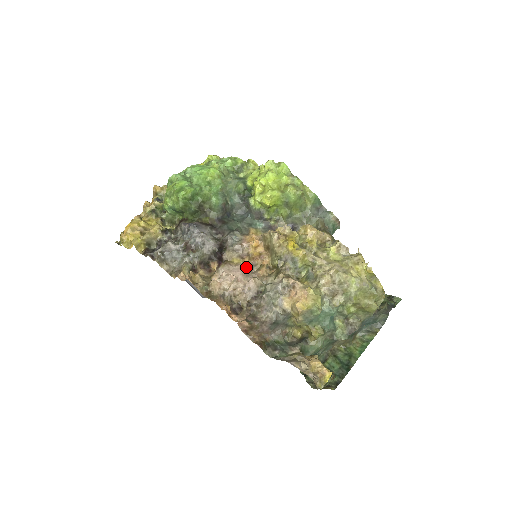
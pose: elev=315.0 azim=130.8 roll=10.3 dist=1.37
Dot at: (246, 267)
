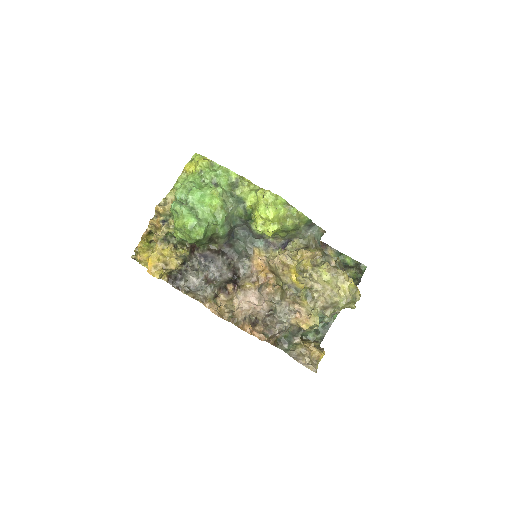
Dot at: (258, 290)
